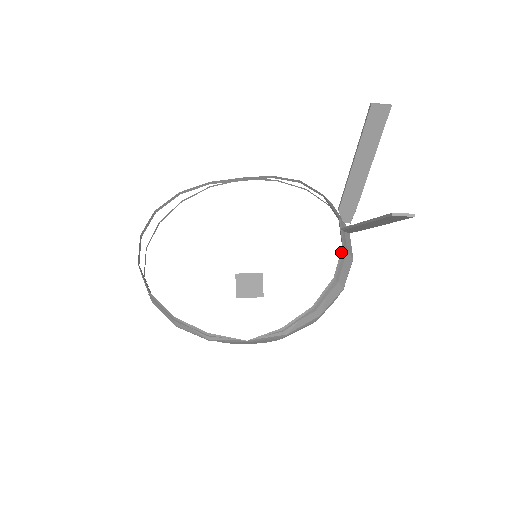
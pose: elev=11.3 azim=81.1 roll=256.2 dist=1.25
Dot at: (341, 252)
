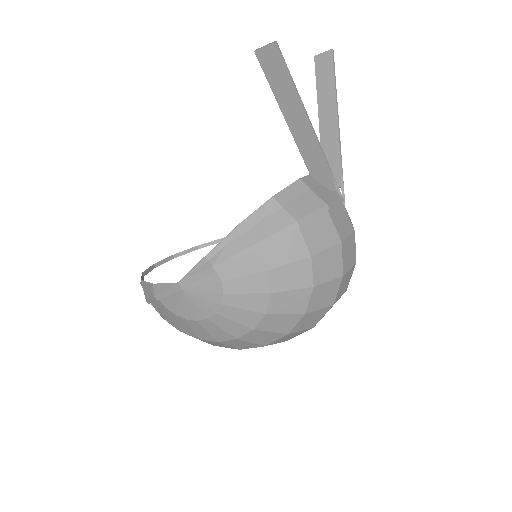
Dot at: (295, 183)
